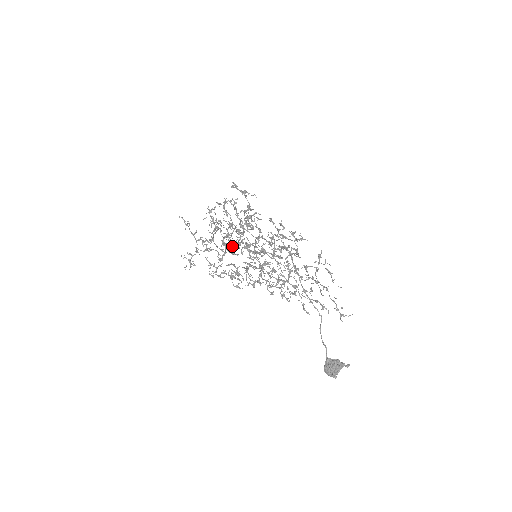
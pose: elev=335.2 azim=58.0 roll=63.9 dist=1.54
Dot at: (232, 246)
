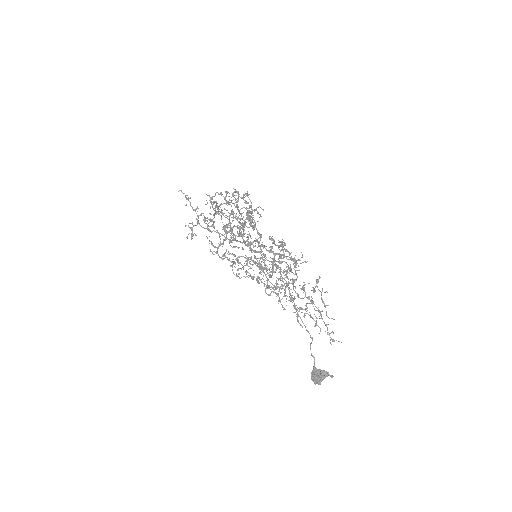
Dot at: (233, 240)
